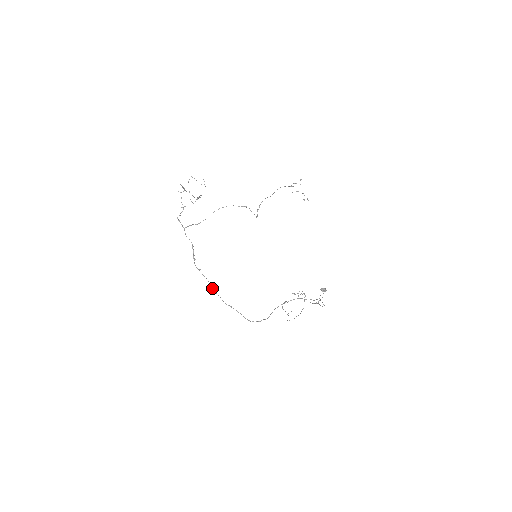
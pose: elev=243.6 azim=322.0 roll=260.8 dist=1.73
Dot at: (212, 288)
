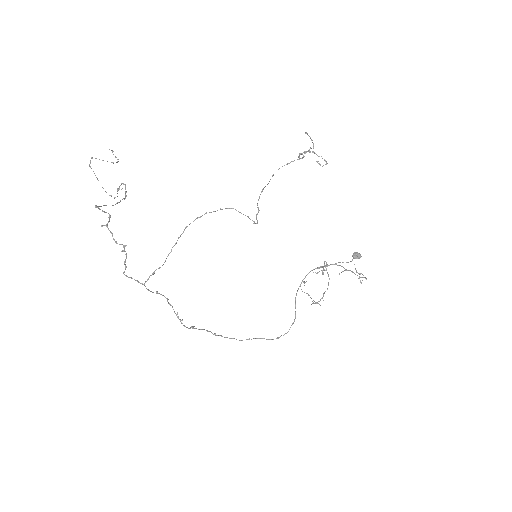
Dot at: occluded
